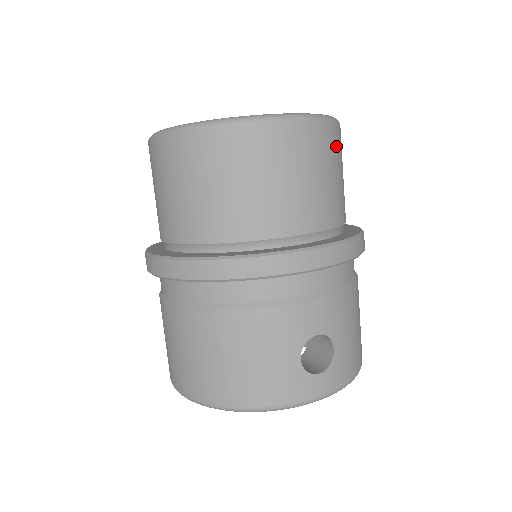
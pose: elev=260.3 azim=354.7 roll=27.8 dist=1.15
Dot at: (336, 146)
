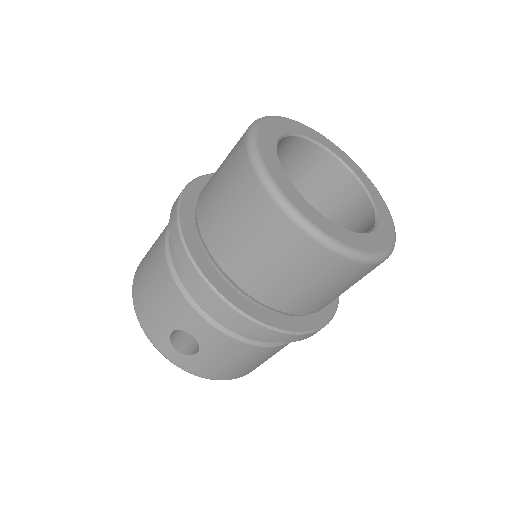
Dot at: (333, 272)
